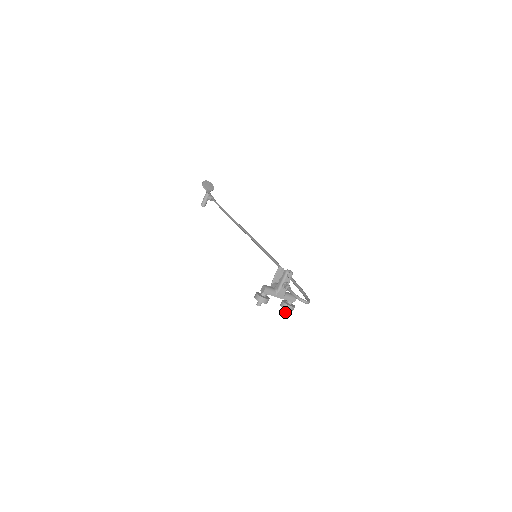
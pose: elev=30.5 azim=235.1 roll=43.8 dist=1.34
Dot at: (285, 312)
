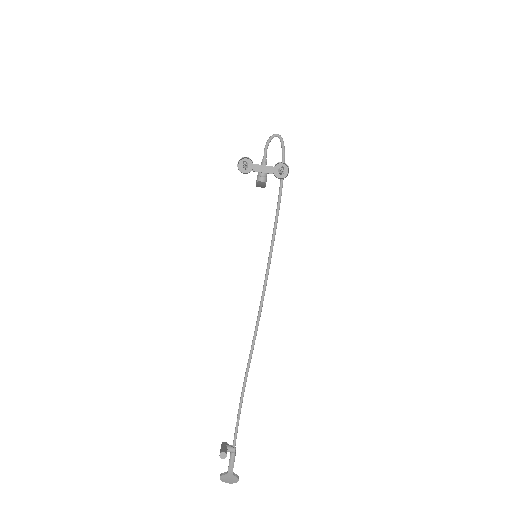
Dot at: (280, 167)
